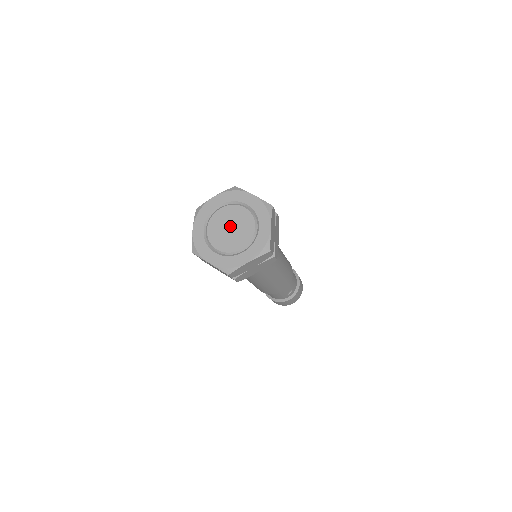
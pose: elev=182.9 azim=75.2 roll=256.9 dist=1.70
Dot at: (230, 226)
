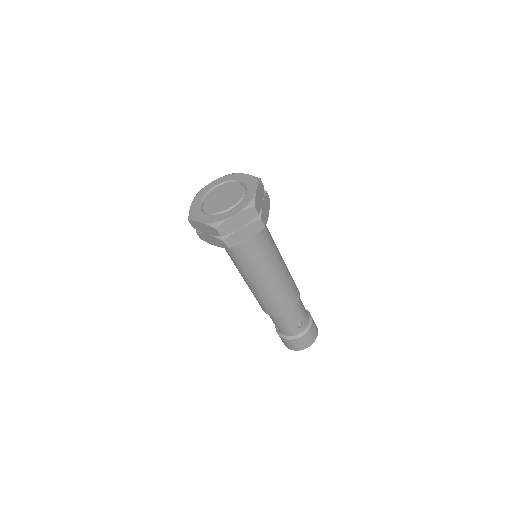
Dot at: (222, 196)
